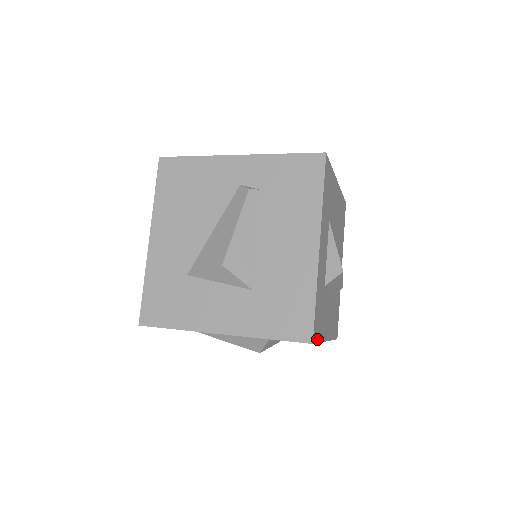
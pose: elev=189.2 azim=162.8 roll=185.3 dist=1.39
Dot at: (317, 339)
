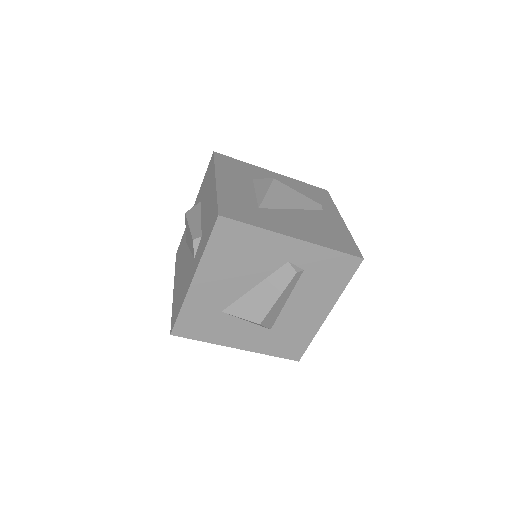
Dot at: occluded
